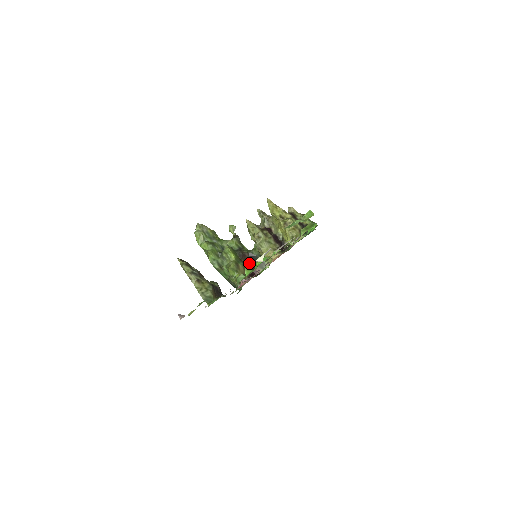
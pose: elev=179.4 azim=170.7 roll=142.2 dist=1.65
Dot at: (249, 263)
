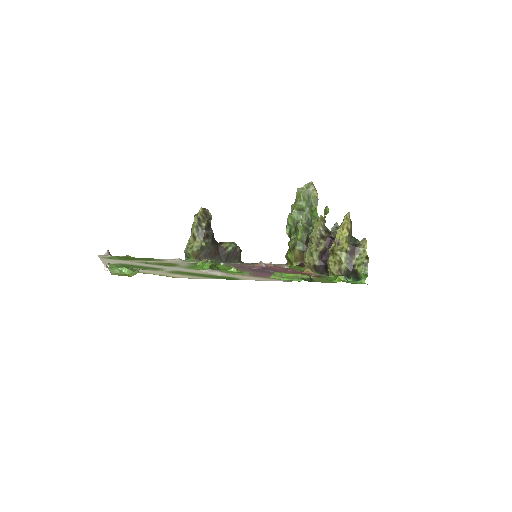
Dot at: occluded
